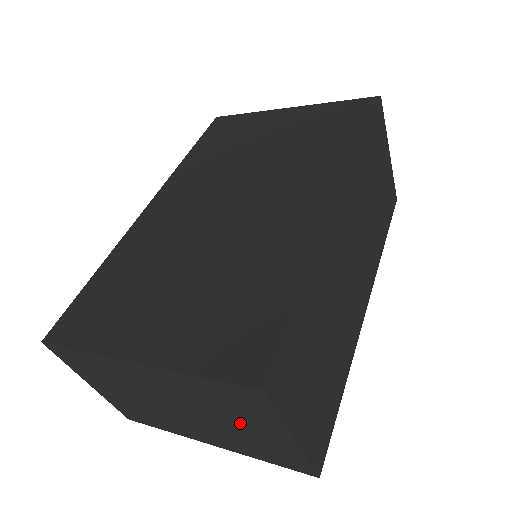
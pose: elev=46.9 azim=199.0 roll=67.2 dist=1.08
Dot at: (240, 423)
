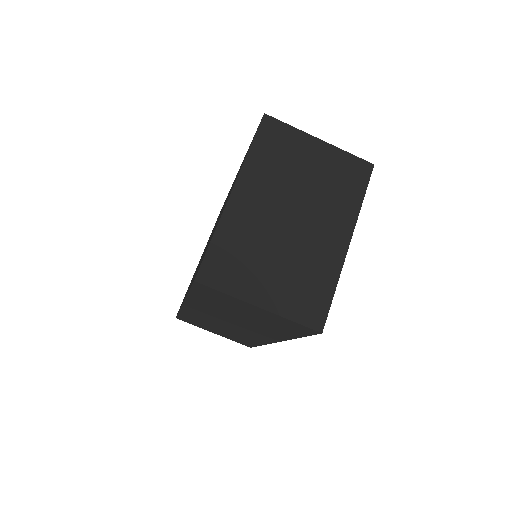
Dot at: (304, 169)
